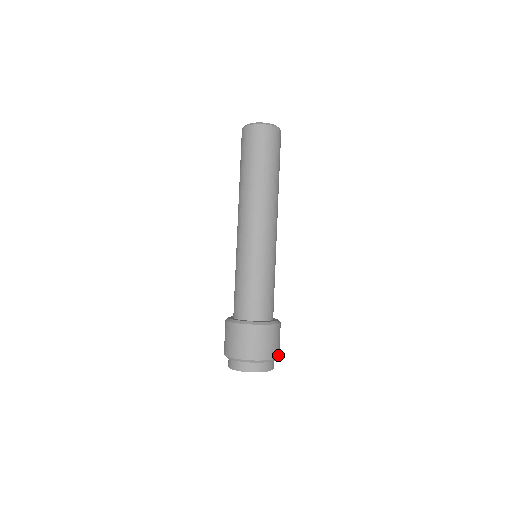
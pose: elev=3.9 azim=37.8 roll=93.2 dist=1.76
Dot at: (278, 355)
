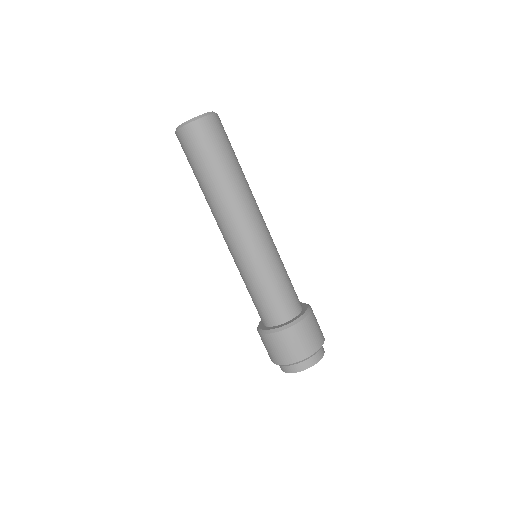
Dot at: occluded
